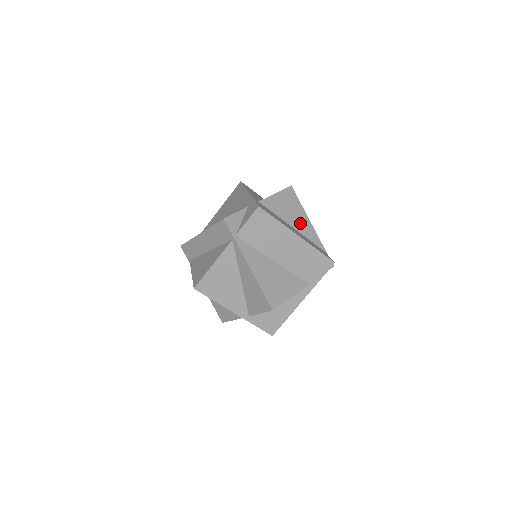
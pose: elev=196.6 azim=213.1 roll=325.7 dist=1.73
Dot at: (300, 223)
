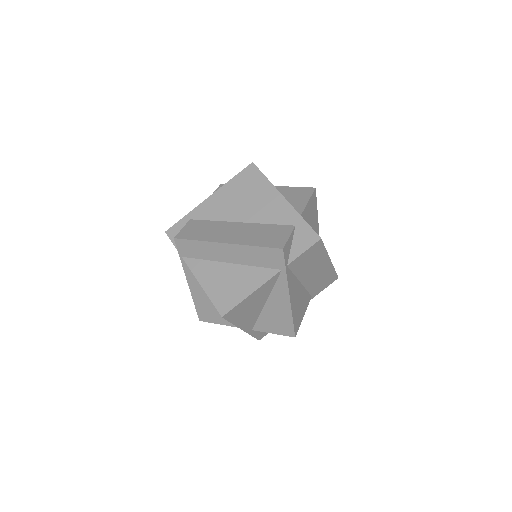
Dot at: (315, 231)
